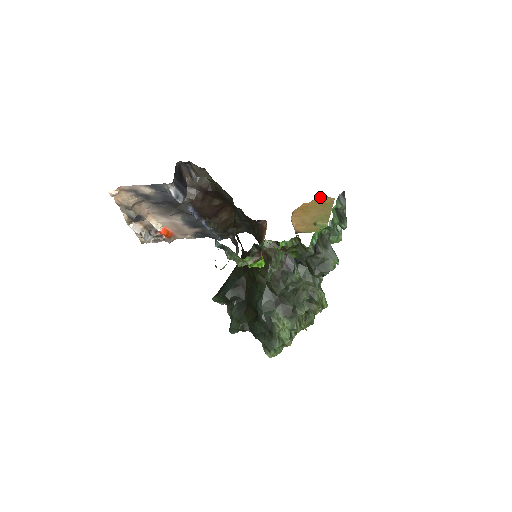
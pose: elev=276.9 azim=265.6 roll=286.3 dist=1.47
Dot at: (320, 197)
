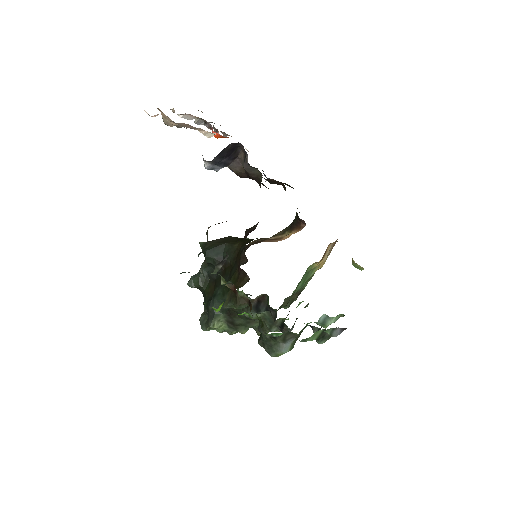
Dot at: occluded
